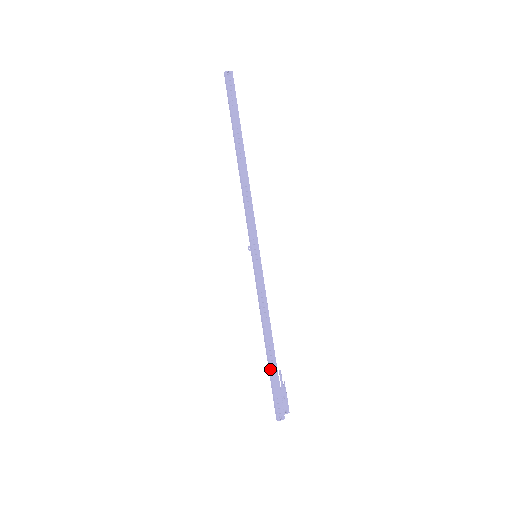
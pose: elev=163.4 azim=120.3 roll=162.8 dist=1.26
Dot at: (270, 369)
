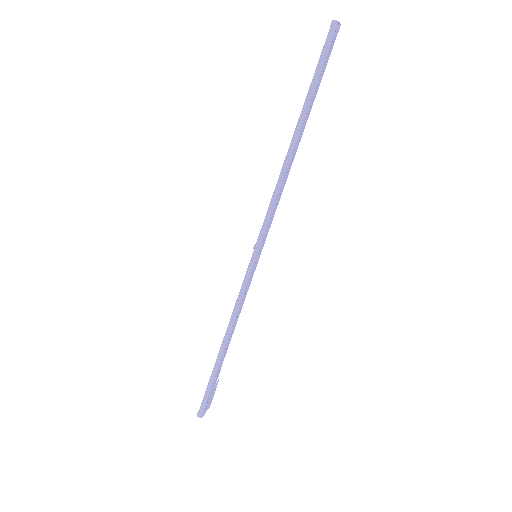
Dot at: (216, 371)
